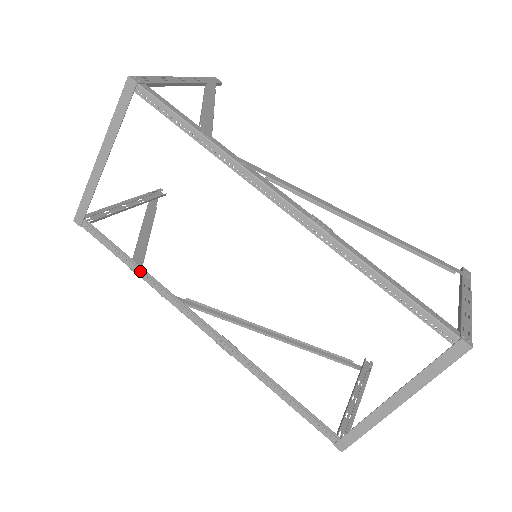
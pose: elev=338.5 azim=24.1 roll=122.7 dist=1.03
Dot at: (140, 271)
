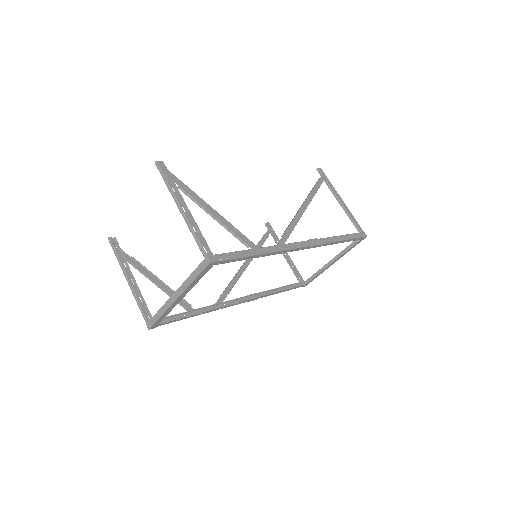
Dot at: (198, 312)
